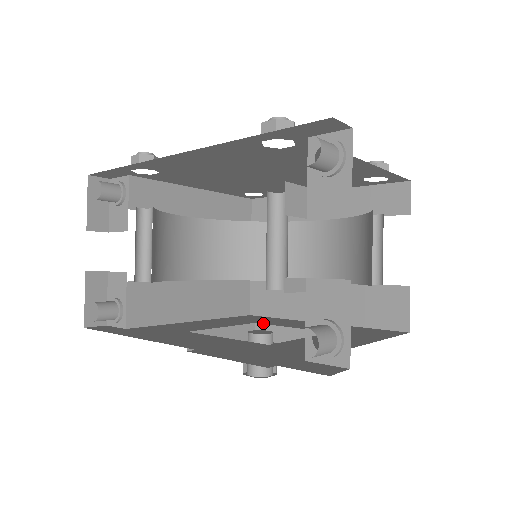
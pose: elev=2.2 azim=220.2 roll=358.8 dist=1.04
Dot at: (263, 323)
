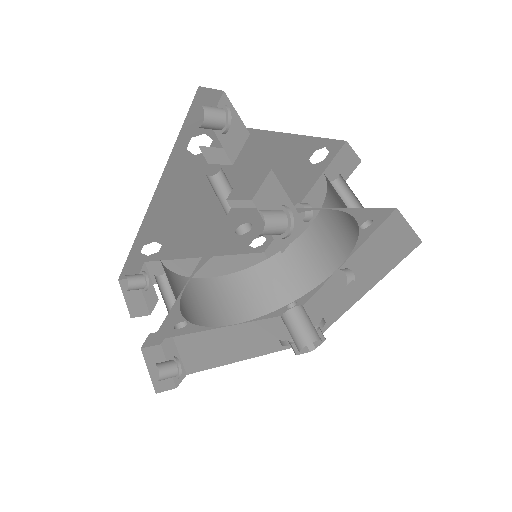
Dot at: occluded
